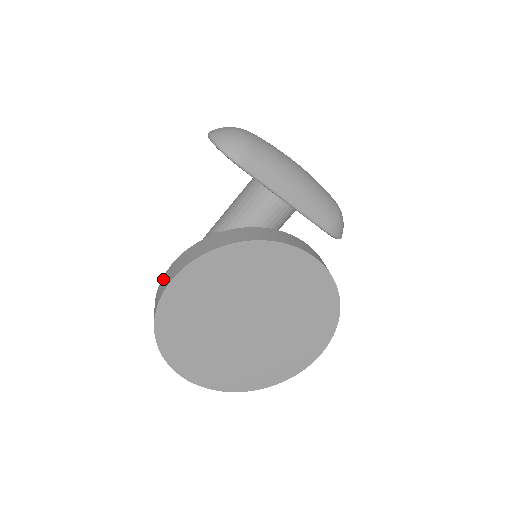
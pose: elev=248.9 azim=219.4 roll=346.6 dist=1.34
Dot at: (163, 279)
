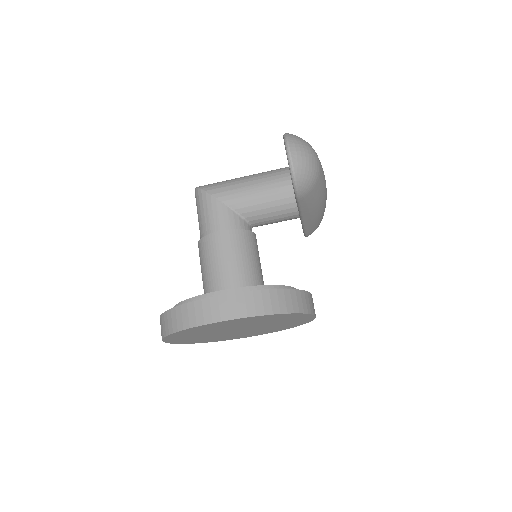
Dot at: (205, 303)
